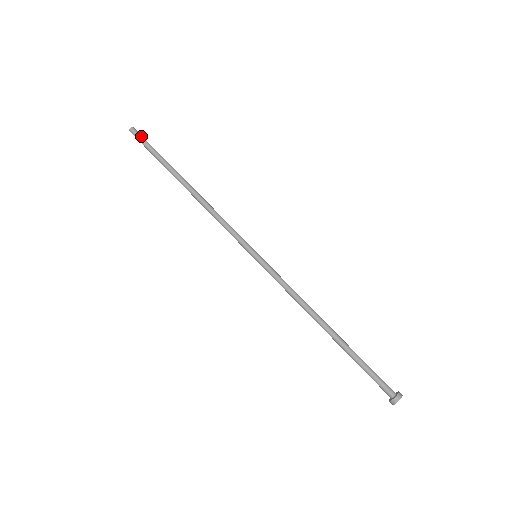
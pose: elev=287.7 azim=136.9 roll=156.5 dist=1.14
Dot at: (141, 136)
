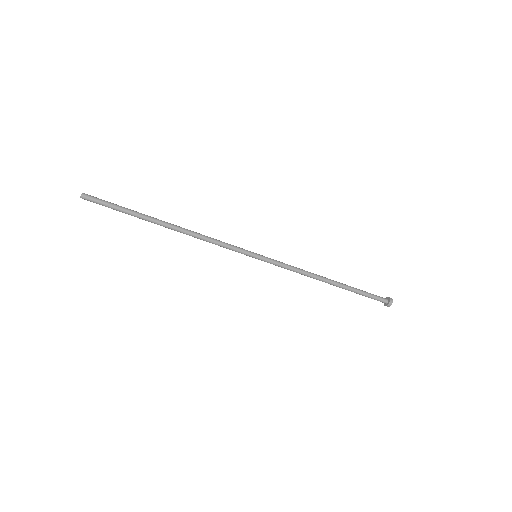
Dot at: (96, 202)
